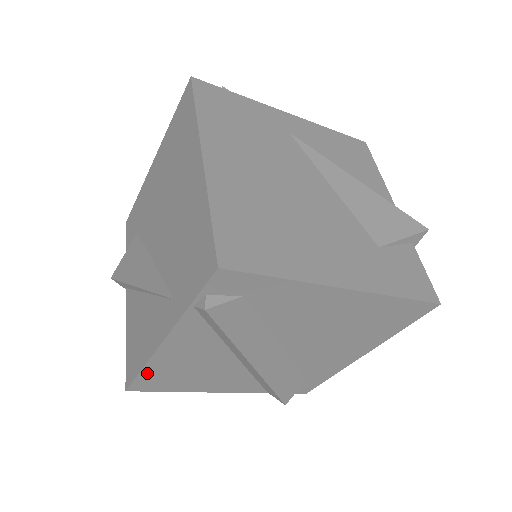
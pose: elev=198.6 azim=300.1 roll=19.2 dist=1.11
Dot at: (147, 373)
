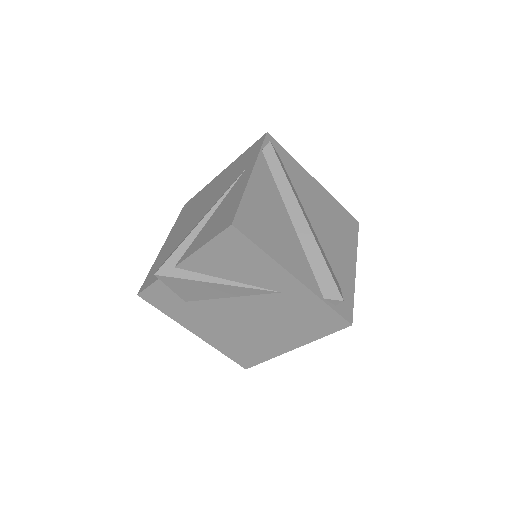
Dot at: (245, 205)
